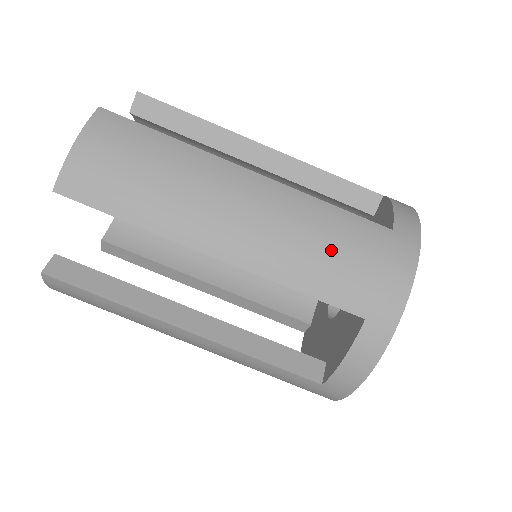
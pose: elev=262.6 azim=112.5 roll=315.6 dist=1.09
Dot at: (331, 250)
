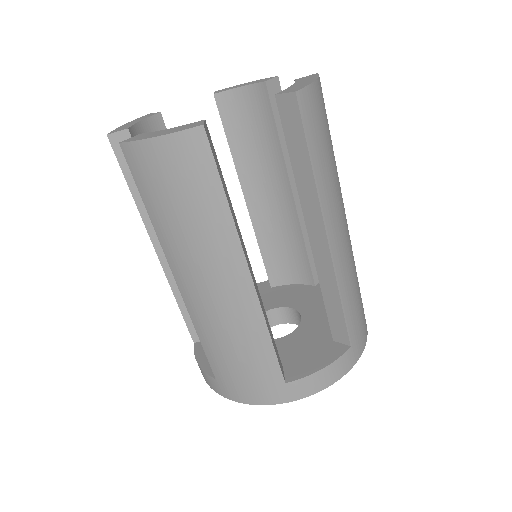
Dot at: (357, 289)
